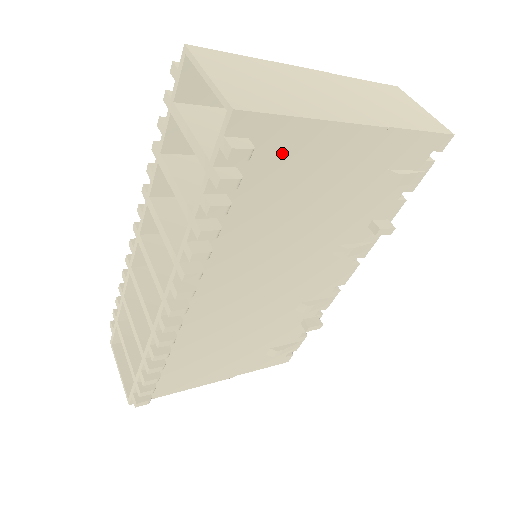
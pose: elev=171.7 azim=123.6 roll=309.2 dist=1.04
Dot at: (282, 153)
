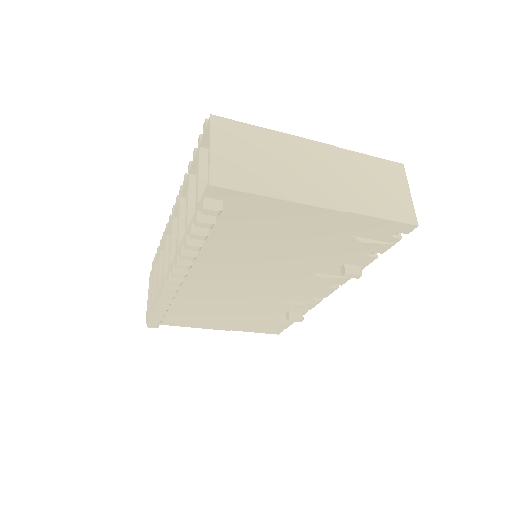
Dot at: (252, 212)
